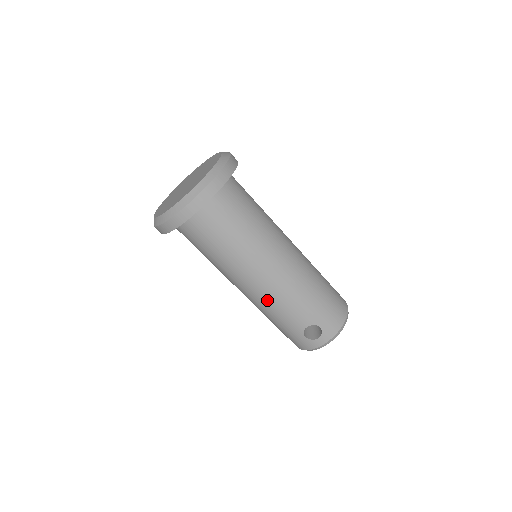
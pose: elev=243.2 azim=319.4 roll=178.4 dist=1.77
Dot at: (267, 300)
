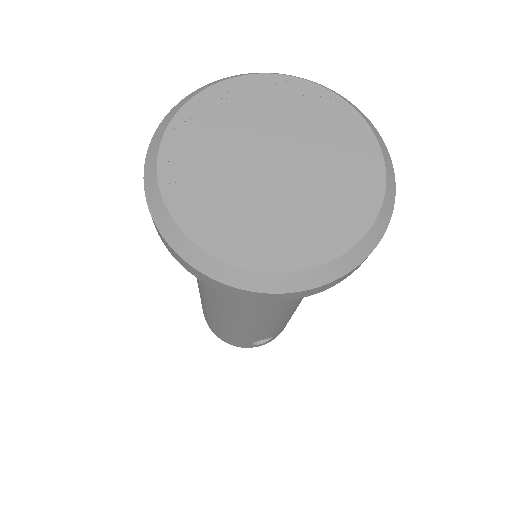
Dot at: (252, 328)
